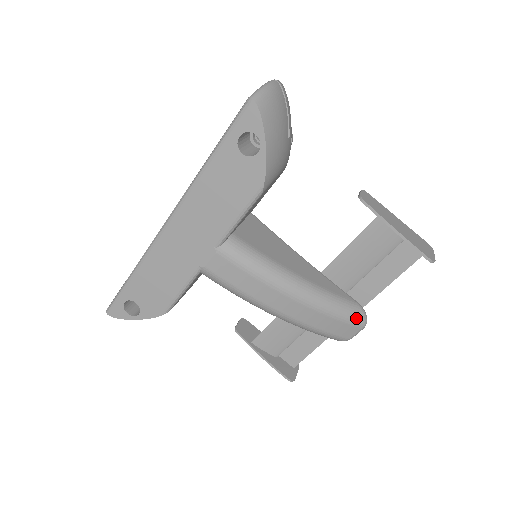
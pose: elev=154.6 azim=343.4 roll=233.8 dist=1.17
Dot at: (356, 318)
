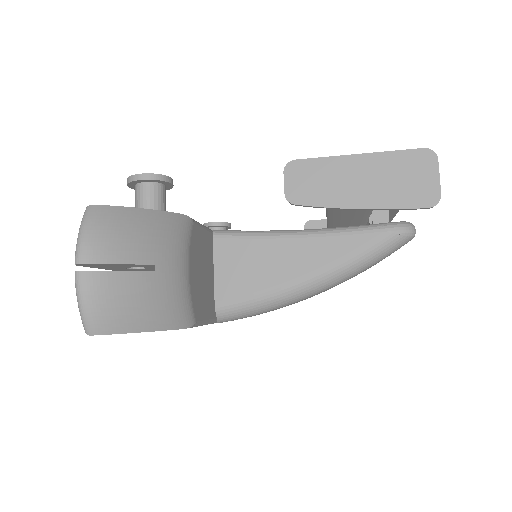
Dot at: (396, 246)
